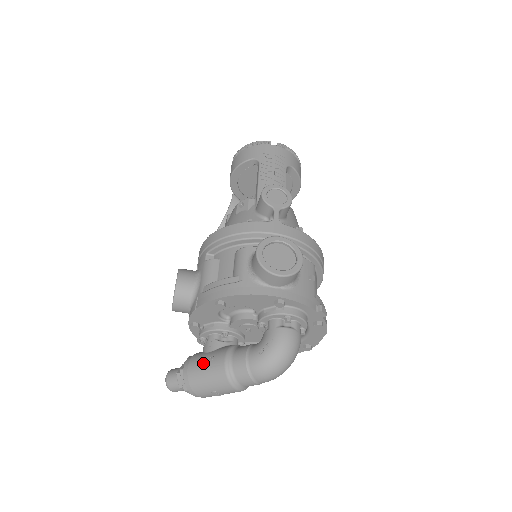
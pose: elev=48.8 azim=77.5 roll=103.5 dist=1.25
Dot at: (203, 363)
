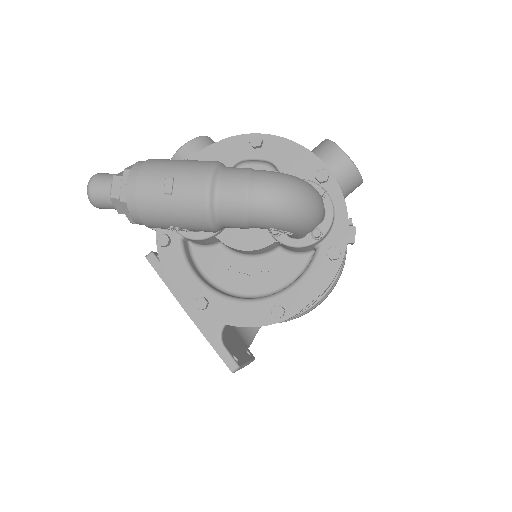
Dot at: occluded
